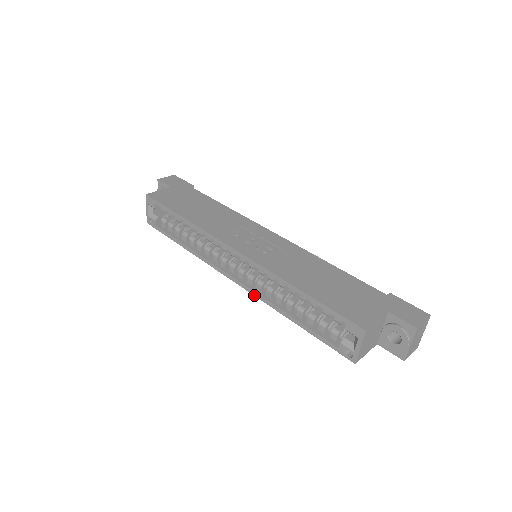
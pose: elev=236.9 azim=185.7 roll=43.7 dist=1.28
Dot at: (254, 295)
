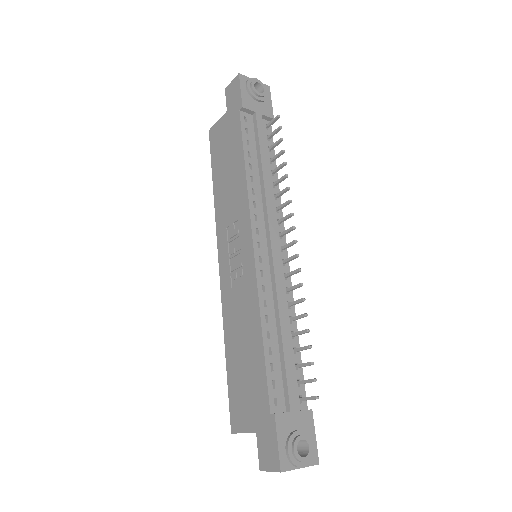
Dot at: occluded
